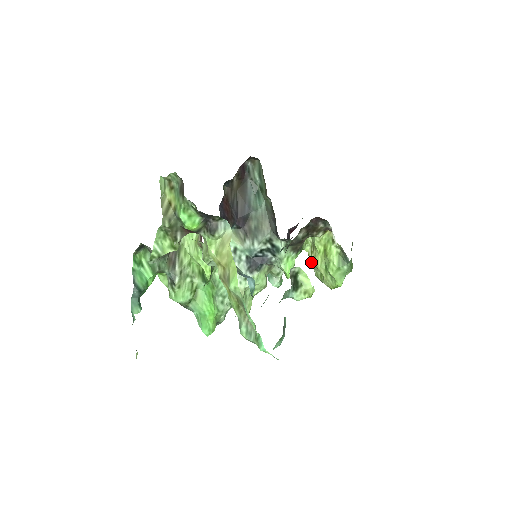
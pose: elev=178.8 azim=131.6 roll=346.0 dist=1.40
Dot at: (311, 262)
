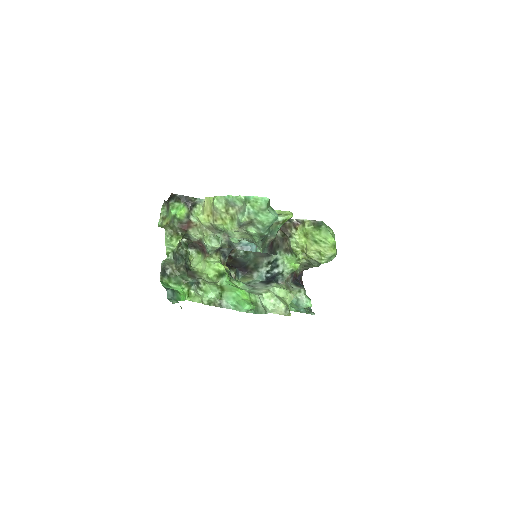
Dot at: (308, 256)
